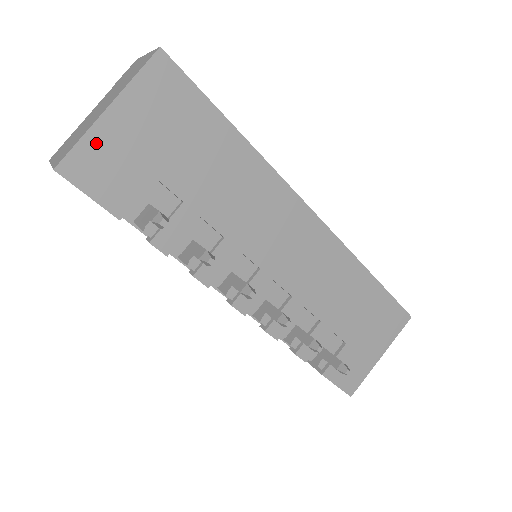
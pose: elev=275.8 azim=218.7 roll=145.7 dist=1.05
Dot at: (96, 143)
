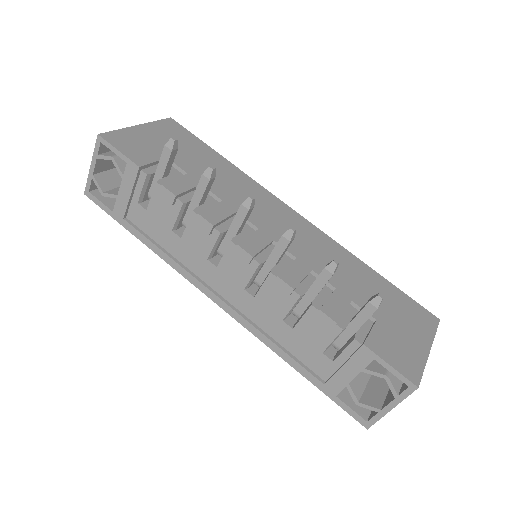
Dot at: (128, 134)
